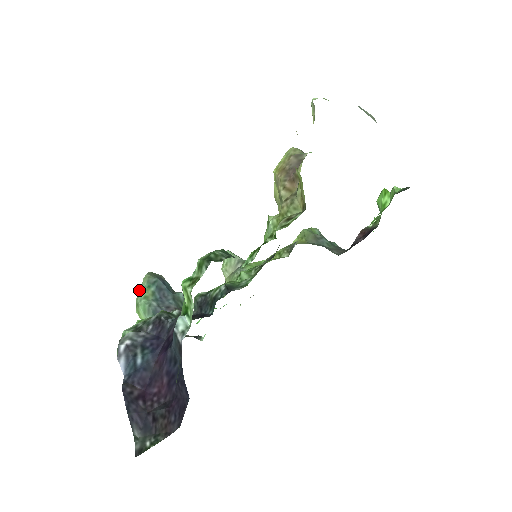
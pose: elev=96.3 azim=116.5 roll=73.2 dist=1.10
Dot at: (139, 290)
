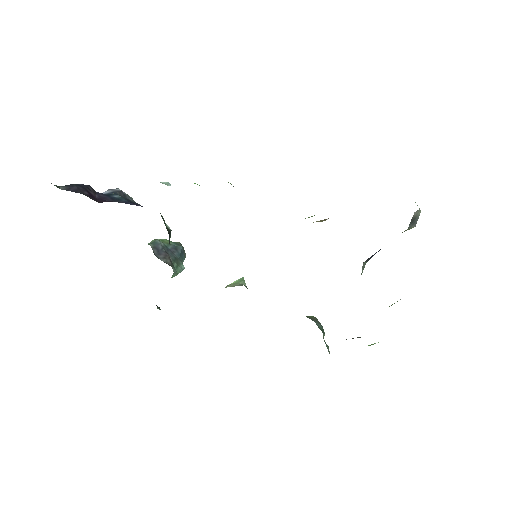
Dot at: occluded
